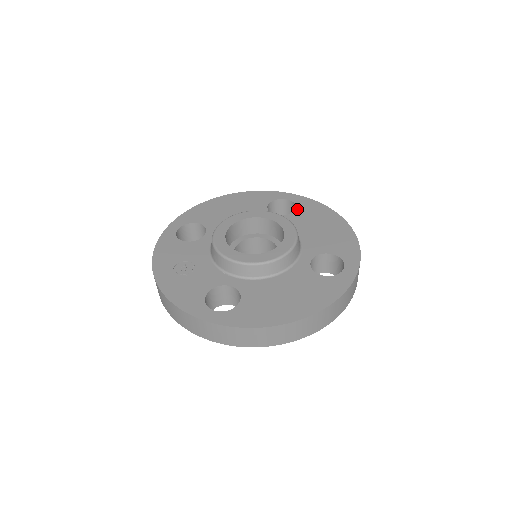
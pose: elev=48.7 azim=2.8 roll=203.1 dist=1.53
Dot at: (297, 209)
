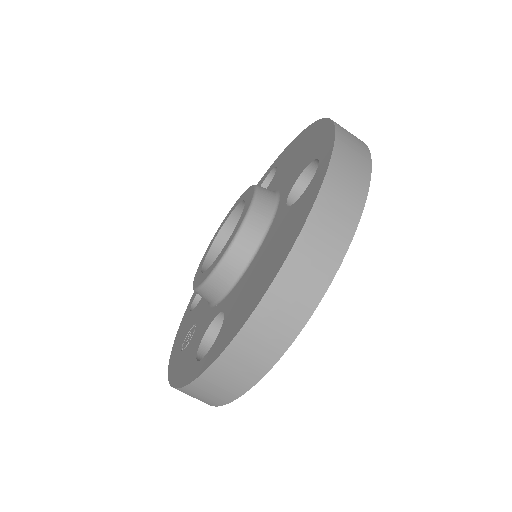
Dot at: (277, 168)
